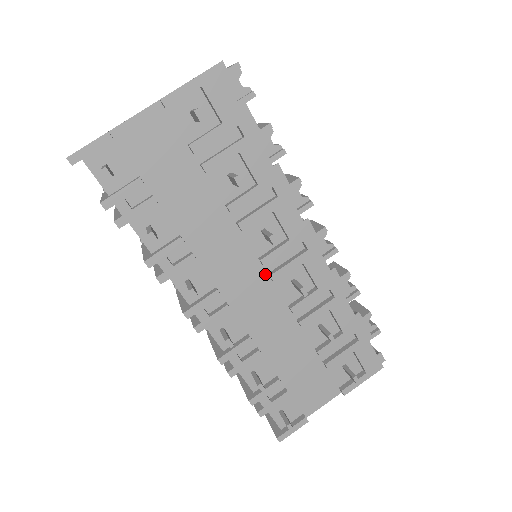
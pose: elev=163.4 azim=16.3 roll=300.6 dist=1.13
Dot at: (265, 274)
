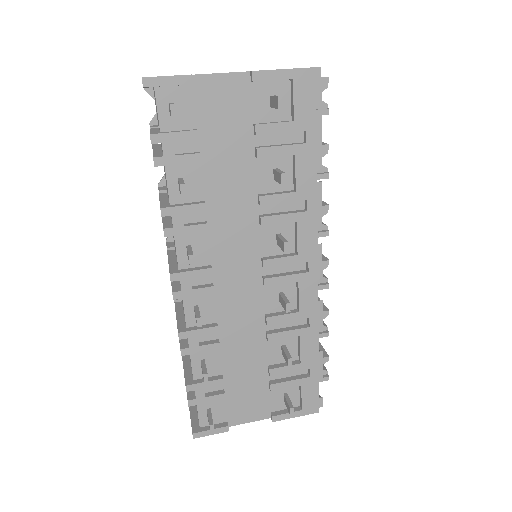
Dot at: (260, 275)
